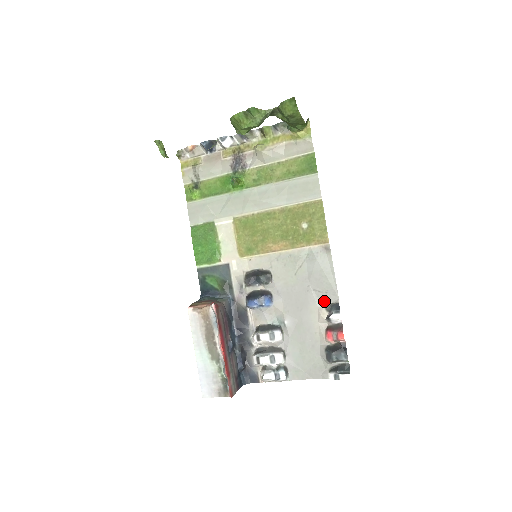
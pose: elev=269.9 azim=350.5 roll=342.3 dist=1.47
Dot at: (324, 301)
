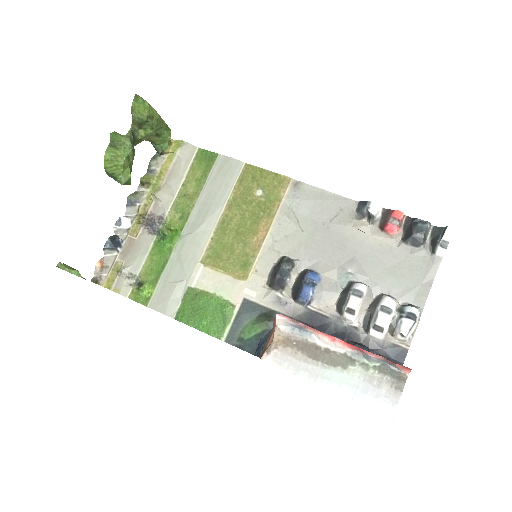
Dot at: (349, 217)
